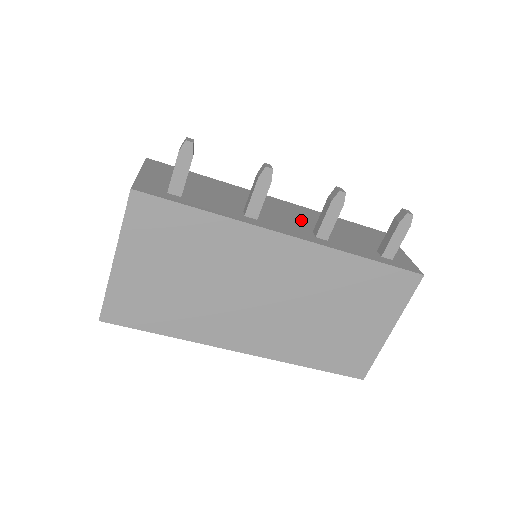
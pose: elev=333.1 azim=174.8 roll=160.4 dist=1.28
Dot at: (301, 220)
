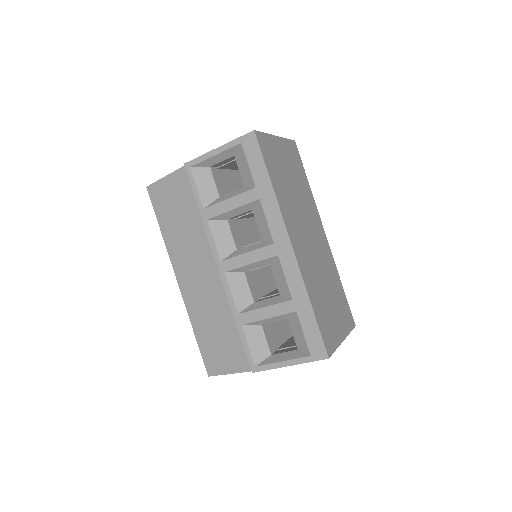
Dot at: occluded
